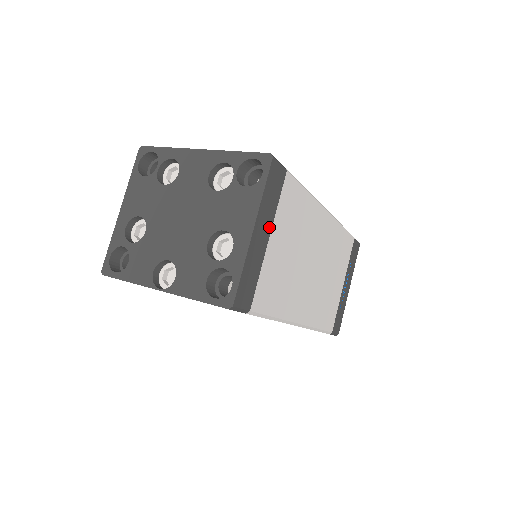
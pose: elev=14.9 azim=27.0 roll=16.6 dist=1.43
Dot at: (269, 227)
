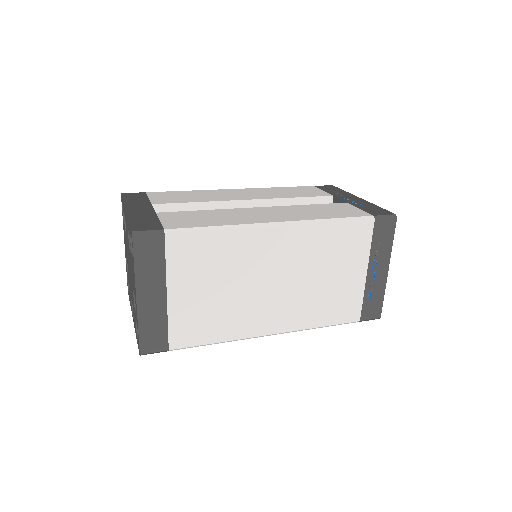
Dot at: (162, 286)
